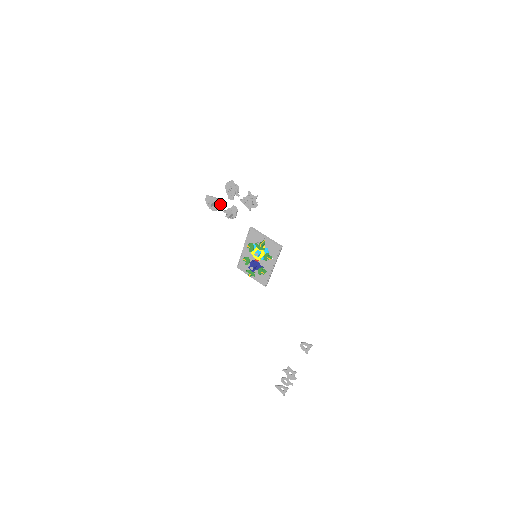
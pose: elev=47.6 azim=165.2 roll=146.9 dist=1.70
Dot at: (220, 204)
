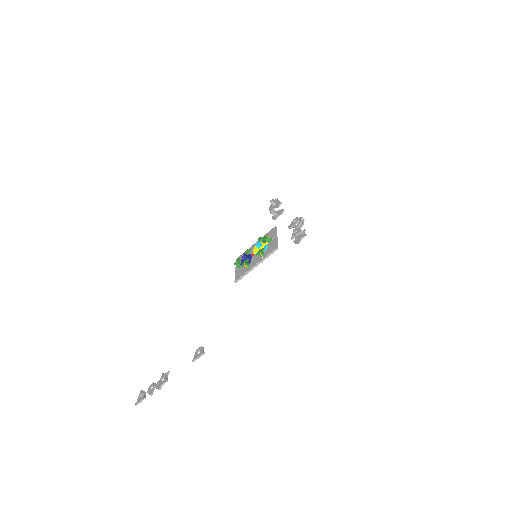
Dot at: (278, 206)
